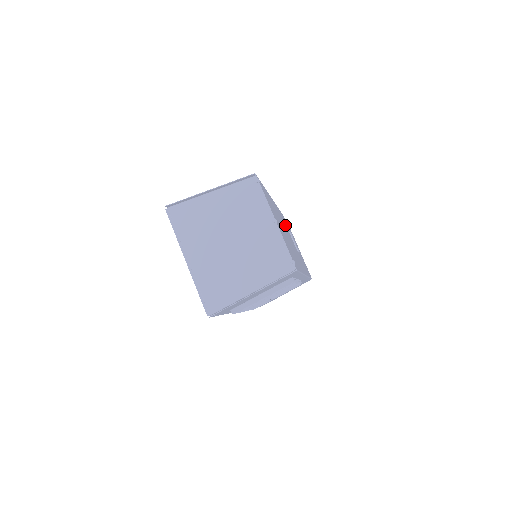
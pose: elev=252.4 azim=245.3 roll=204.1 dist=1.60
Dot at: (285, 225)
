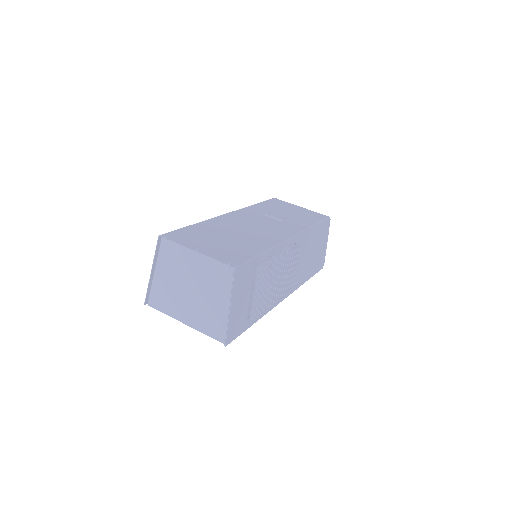
Dot at: (252, 217)
